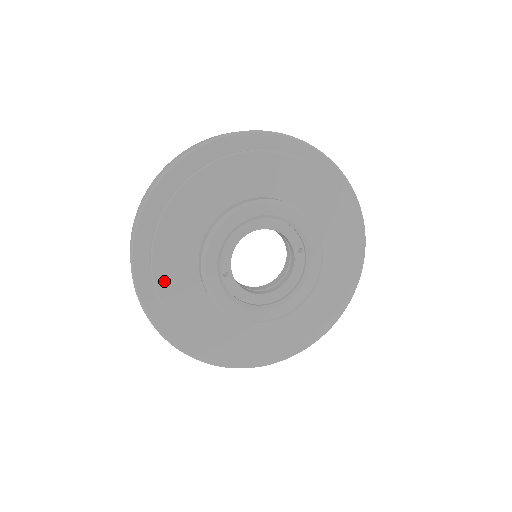
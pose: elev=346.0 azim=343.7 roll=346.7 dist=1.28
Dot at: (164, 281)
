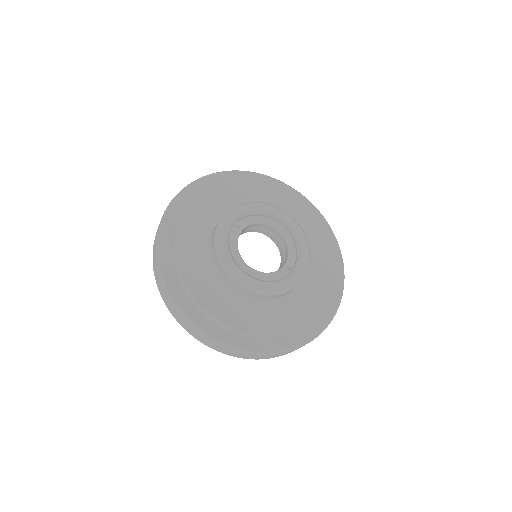
Dot at: (202, 199)
